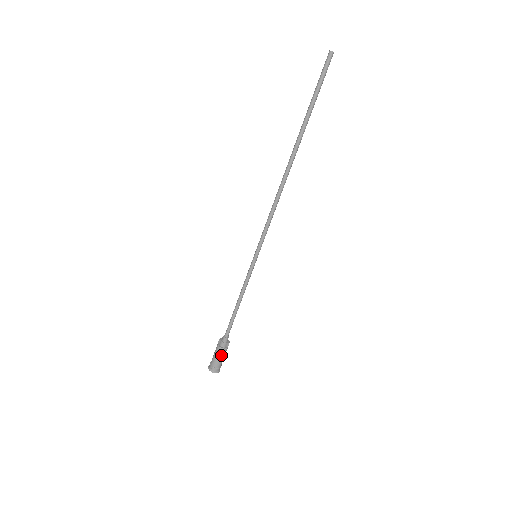
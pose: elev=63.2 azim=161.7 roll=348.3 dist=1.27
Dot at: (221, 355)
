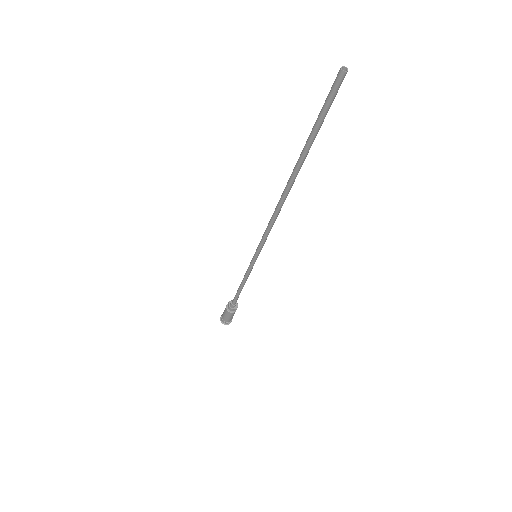
Dot at: (228, 315)
